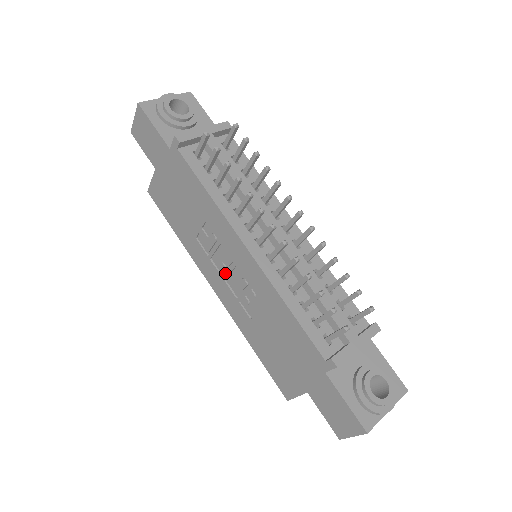
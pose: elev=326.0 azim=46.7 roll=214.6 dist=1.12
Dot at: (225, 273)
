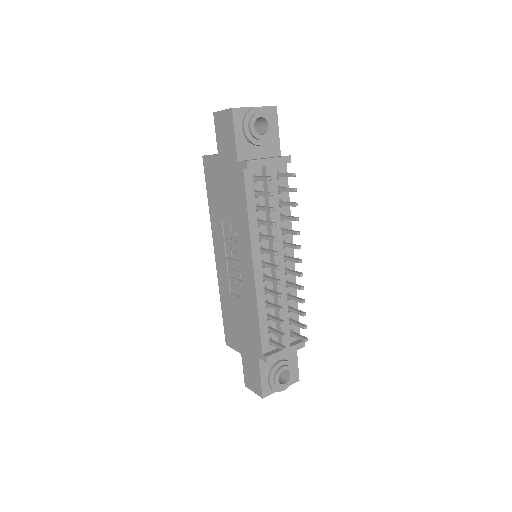
Dot at: (229, 257)
